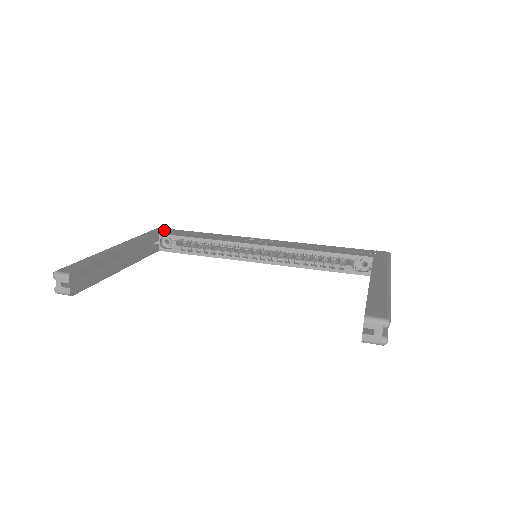
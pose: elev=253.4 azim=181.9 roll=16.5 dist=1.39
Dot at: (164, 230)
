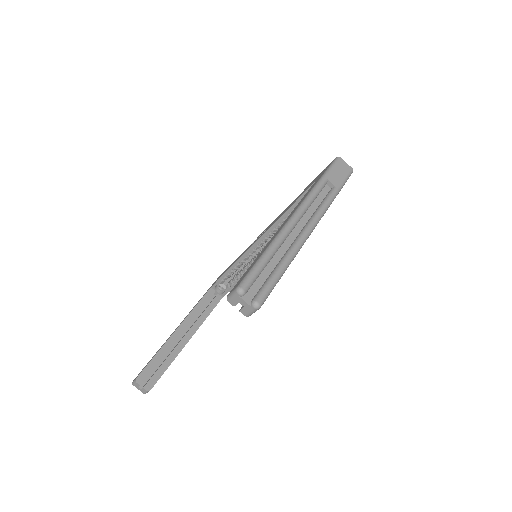
Dot at: occluded
